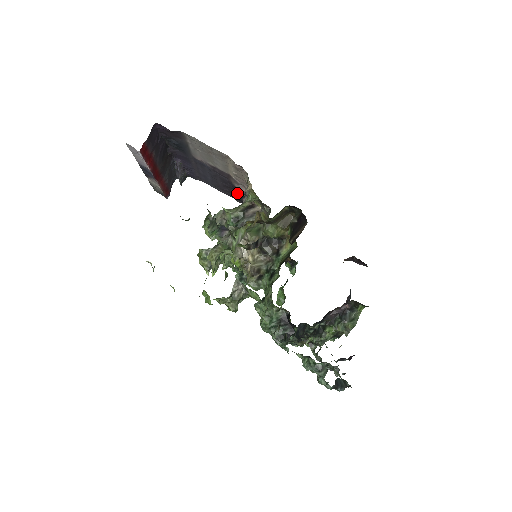
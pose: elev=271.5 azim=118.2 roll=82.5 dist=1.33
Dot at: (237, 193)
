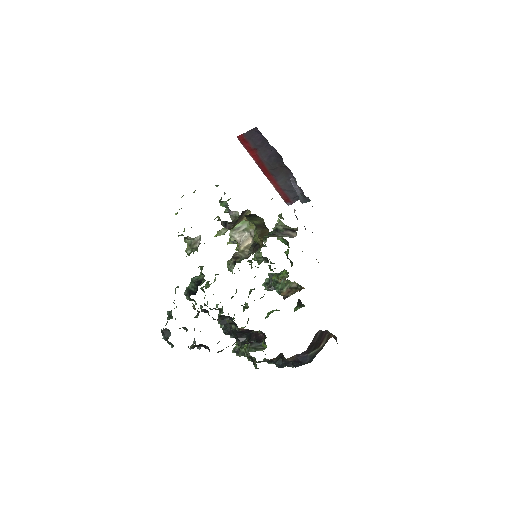
Dot at: occluded
